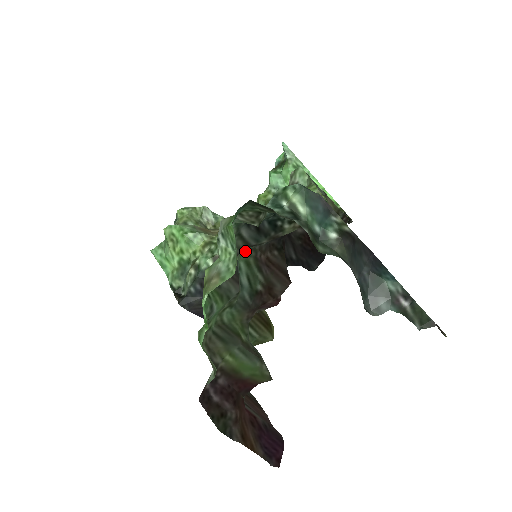
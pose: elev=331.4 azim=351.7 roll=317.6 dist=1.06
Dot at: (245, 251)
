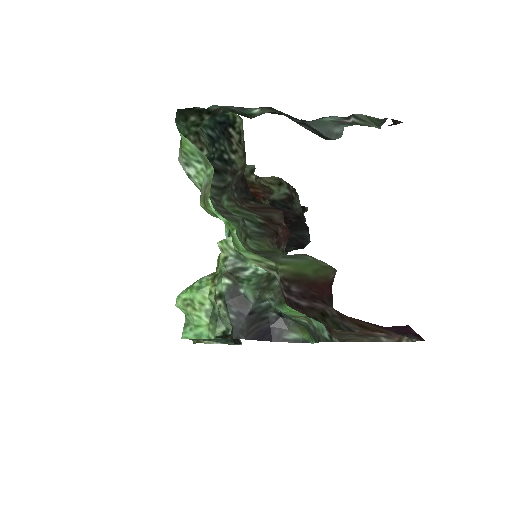
Dot at: (226, 206)
